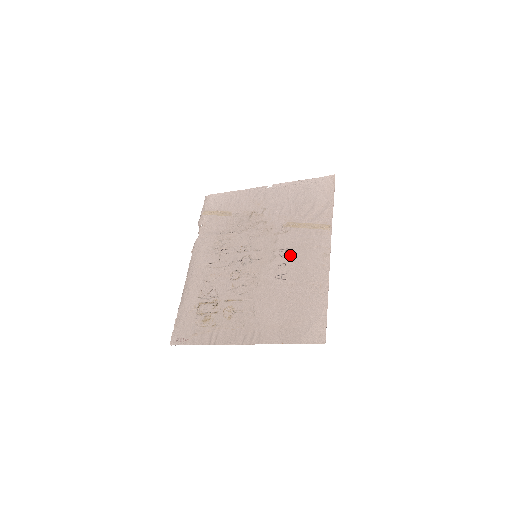
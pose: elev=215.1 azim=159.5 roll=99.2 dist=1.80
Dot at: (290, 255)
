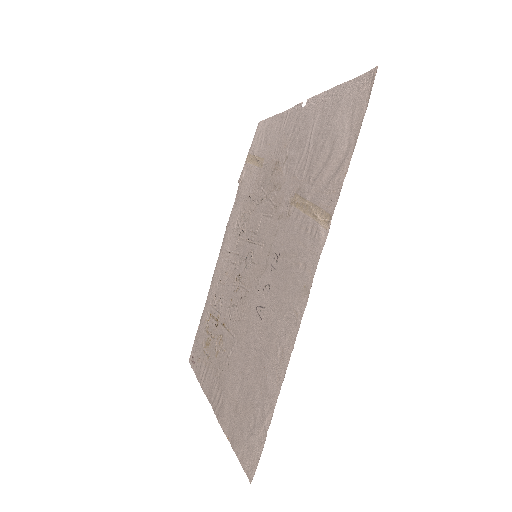
Dot at: (277, 270)
